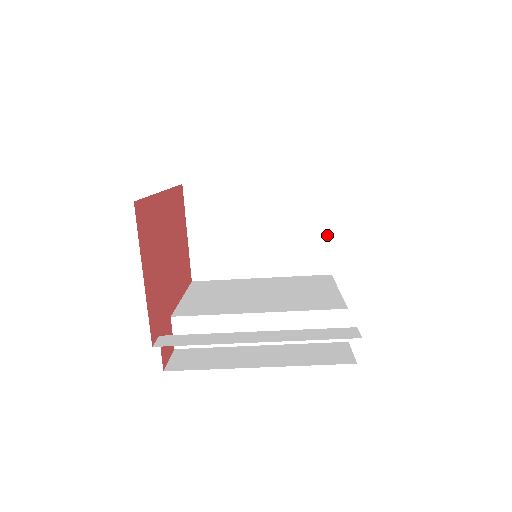
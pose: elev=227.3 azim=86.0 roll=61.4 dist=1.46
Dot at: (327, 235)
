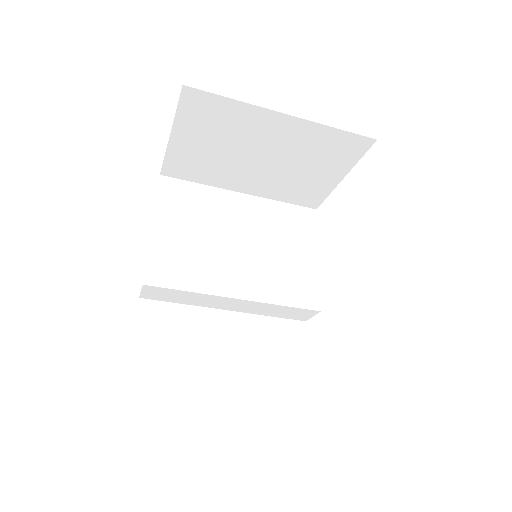
Dot at: (334, 183)
